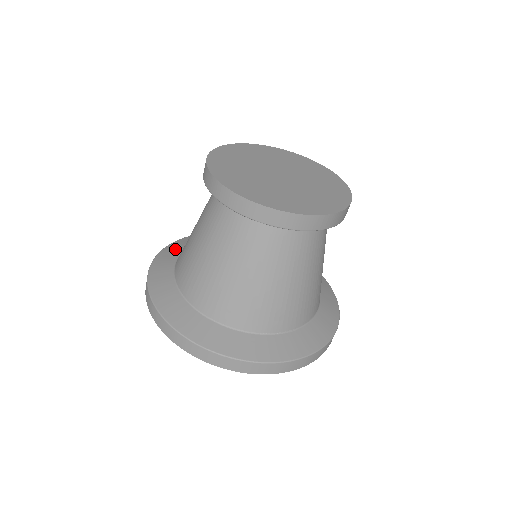
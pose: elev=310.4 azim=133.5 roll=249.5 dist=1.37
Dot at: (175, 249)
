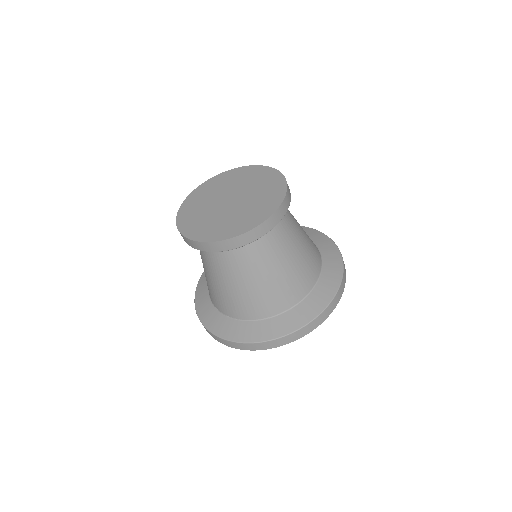
Dot at: occluded
